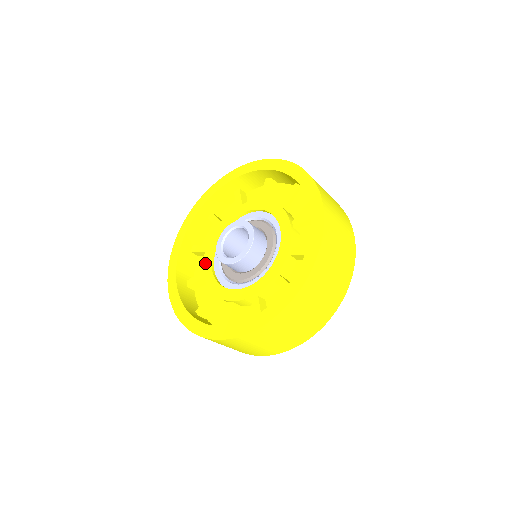
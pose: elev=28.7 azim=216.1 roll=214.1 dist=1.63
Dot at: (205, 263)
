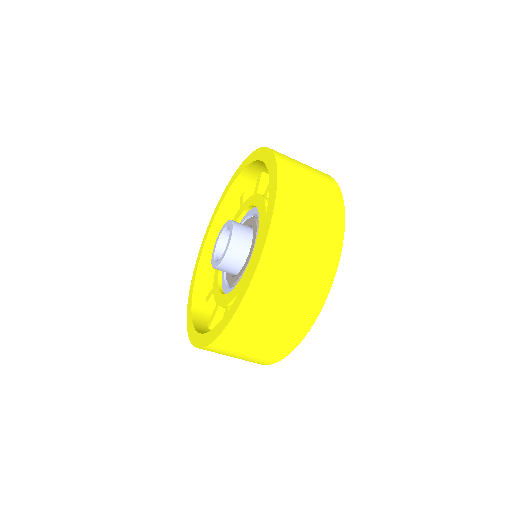
Dot at: occluded
